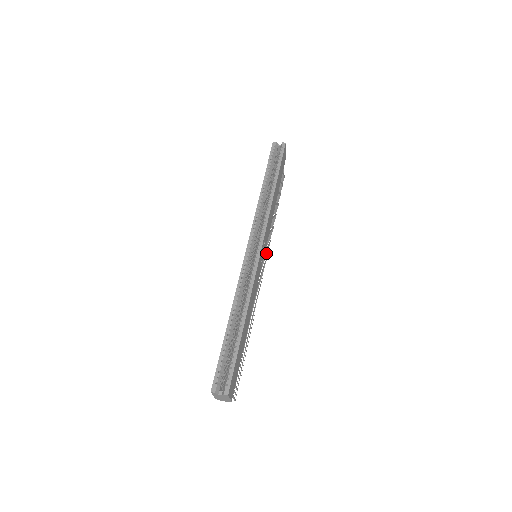
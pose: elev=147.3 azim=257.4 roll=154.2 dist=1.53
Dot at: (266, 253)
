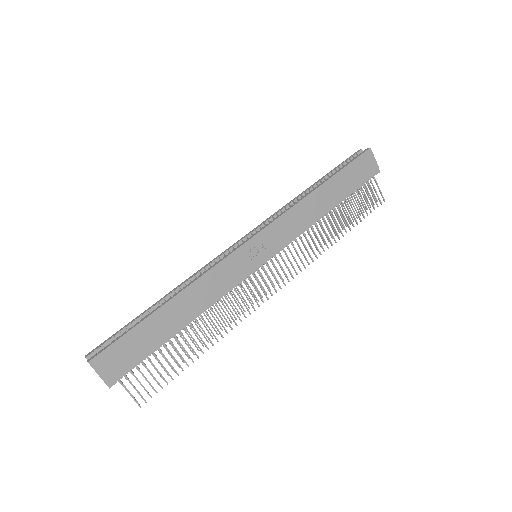
Dot at: (293, 268)
